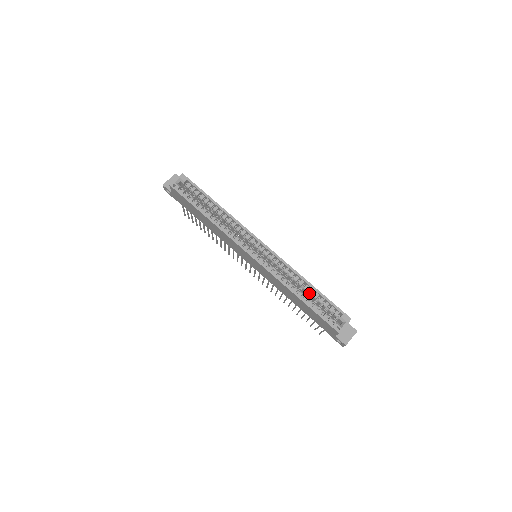
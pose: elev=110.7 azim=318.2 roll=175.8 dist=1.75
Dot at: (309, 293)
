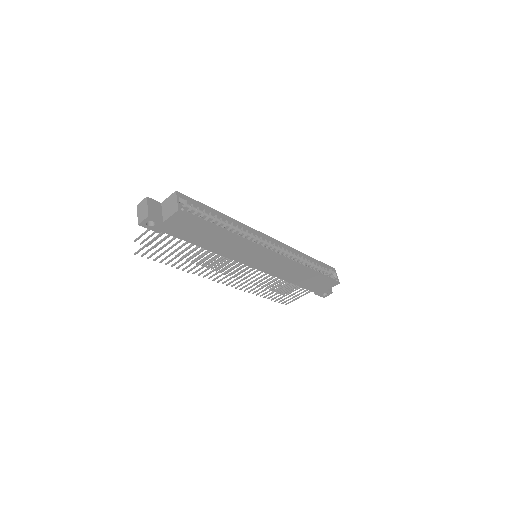
Dot at: (310, 264)
